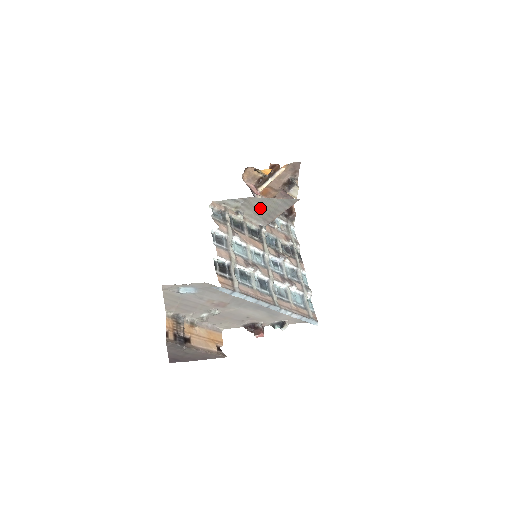
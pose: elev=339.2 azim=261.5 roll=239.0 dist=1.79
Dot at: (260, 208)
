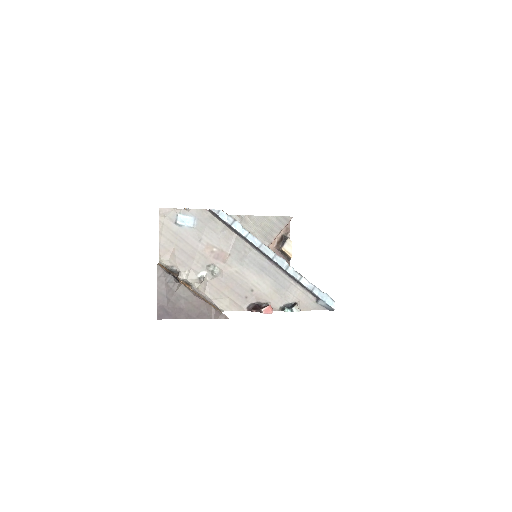
Dot at: (256, 229)
